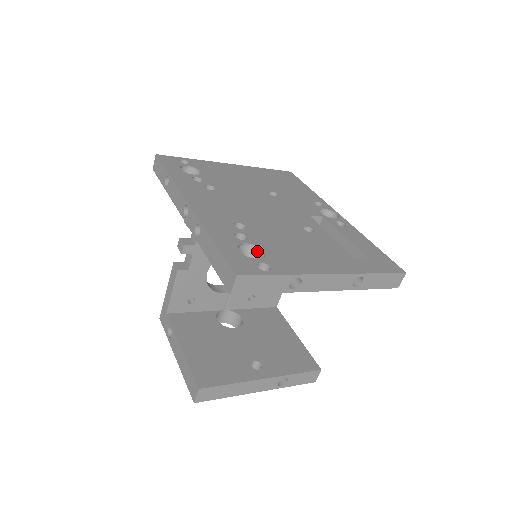
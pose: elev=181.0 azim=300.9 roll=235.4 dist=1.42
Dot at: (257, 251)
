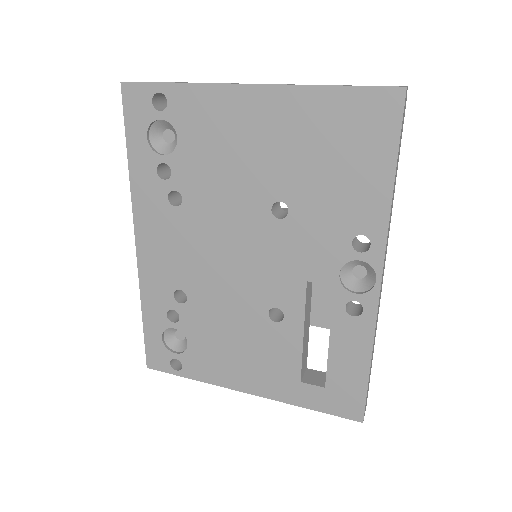
Dot at: (186, 335)
